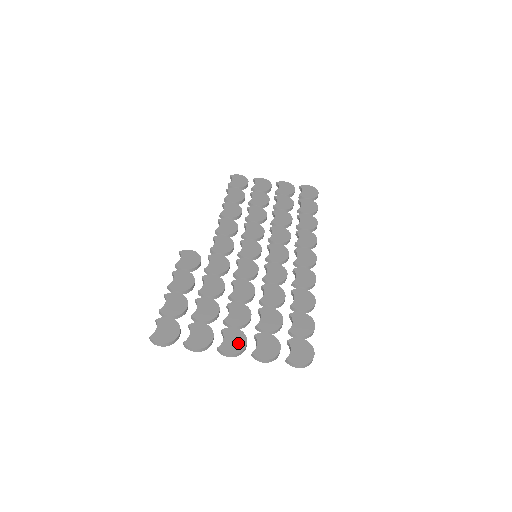
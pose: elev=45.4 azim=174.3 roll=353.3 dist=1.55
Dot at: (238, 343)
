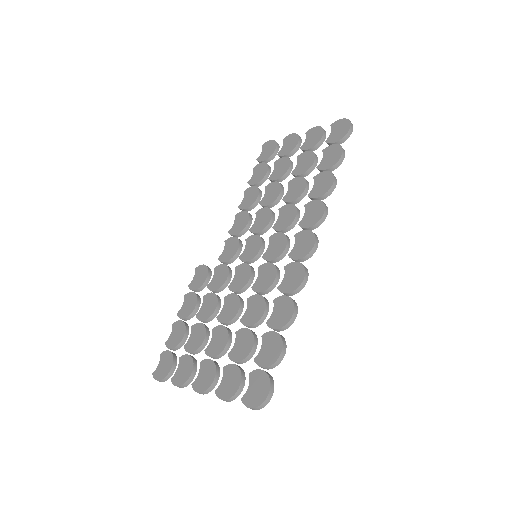
Dot at: (207, 379)
